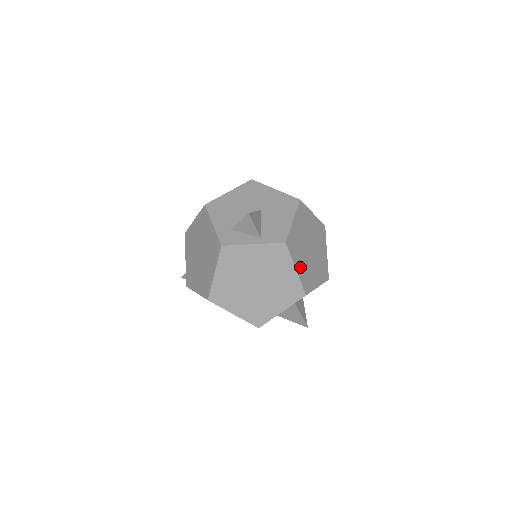
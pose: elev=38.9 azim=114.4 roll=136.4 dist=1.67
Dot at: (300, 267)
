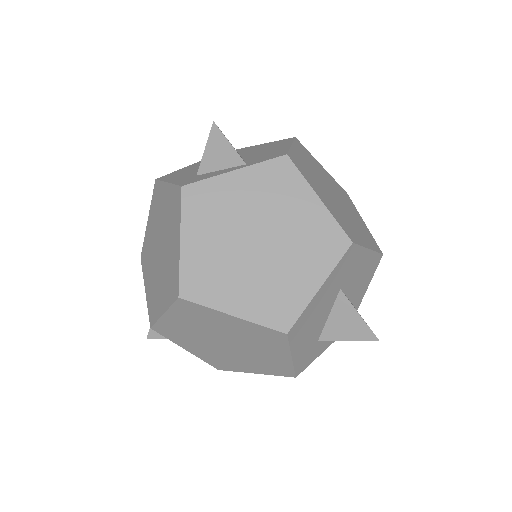
Dot at: (325, 201)
